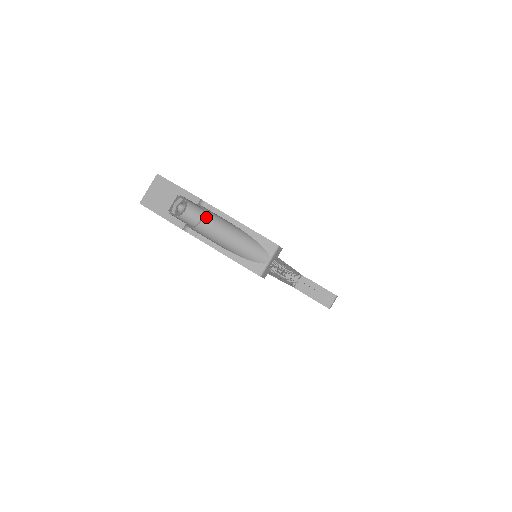
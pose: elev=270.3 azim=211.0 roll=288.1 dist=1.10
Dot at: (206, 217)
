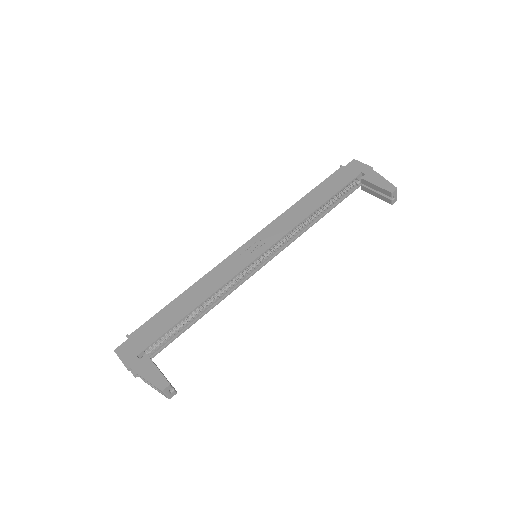
Dot at: occluded
